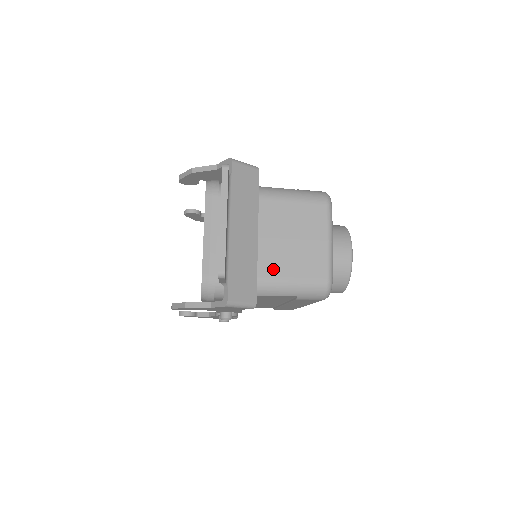
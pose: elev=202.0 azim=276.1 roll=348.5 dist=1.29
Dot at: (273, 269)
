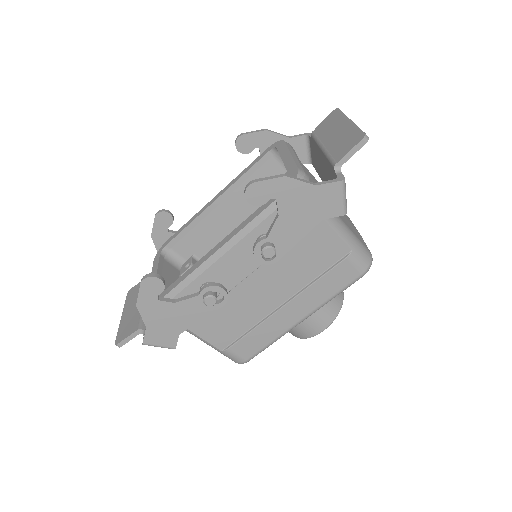
Dot at: occluded
